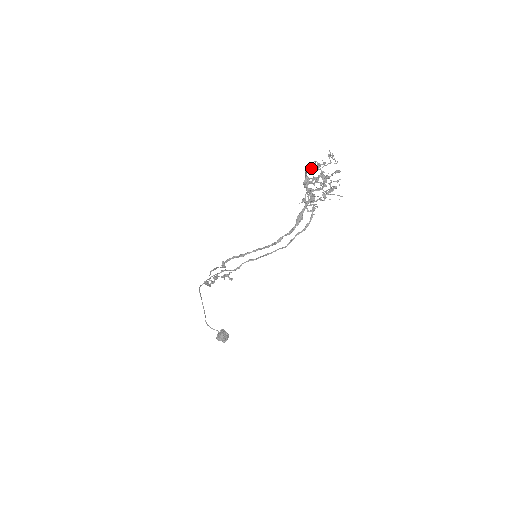
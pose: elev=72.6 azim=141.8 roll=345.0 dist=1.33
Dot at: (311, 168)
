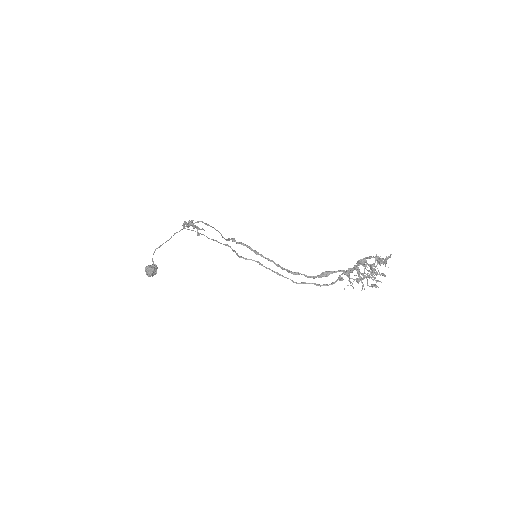
Dot at: (377, 259)
